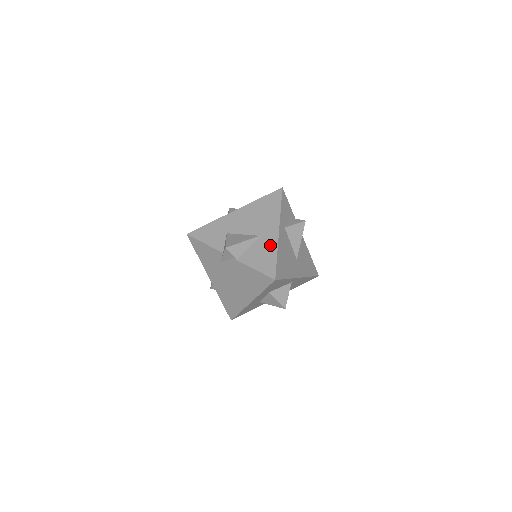
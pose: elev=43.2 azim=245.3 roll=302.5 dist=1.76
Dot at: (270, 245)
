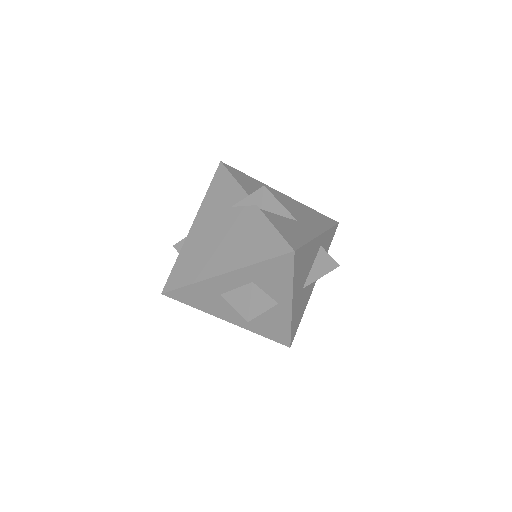
Dot at: (305, 232)
